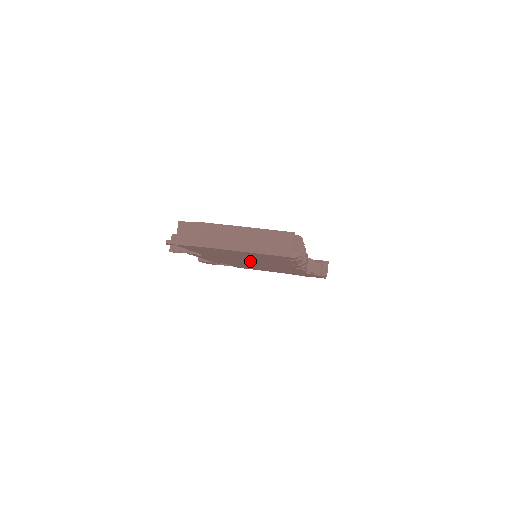
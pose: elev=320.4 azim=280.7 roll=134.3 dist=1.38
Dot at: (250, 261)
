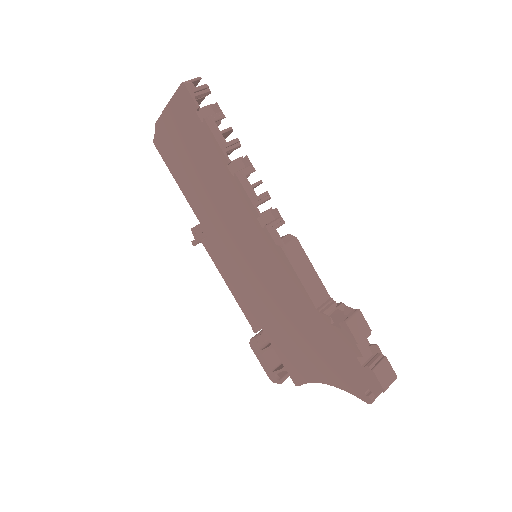
Dot at: (225, 218)
